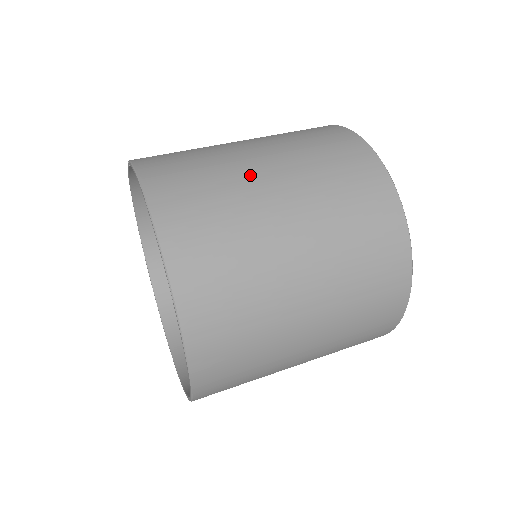
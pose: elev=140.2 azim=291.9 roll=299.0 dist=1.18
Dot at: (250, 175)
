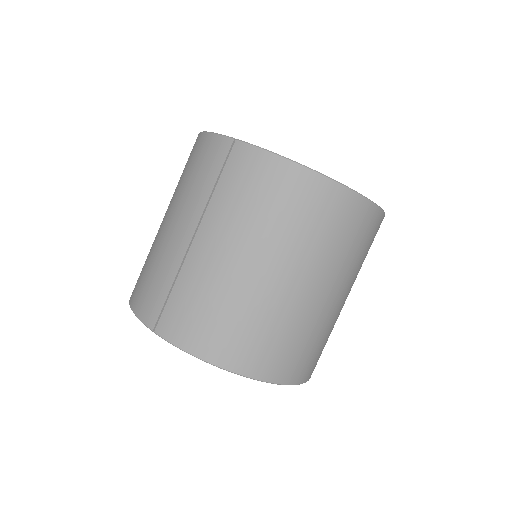
Dot at: (266, 290)
